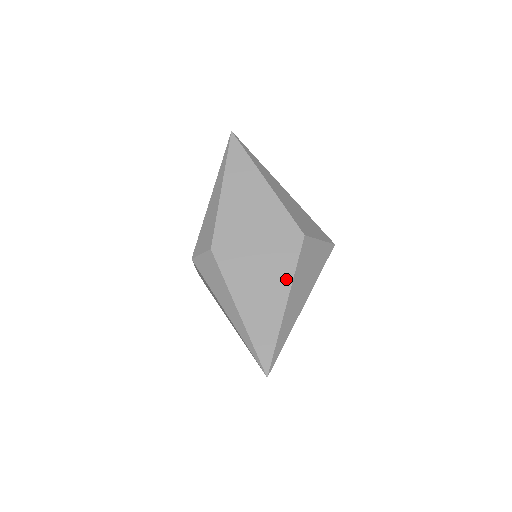
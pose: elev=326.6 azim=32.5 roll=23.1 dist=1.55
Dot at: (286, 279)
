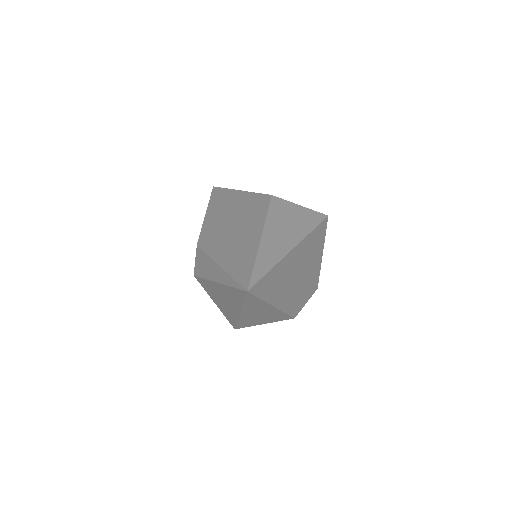
Dot at: (259, 224)
